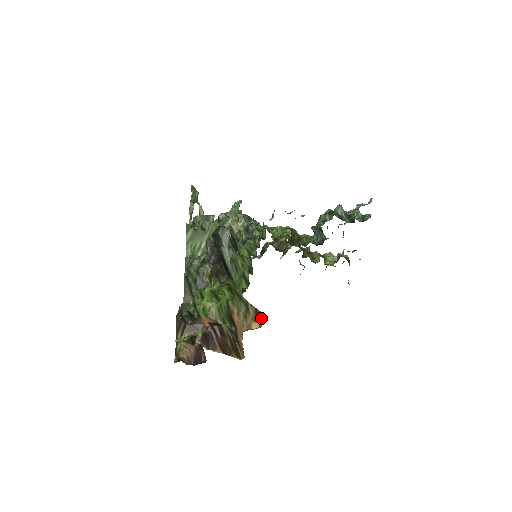
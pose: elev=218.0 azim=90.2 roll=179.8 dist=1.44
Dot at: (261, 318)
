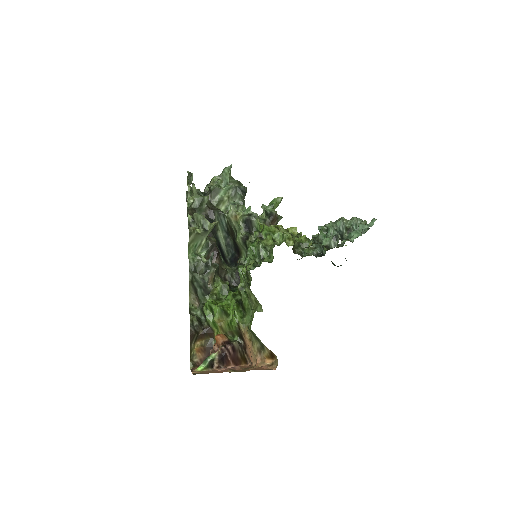
Dot at: (275, 358)
